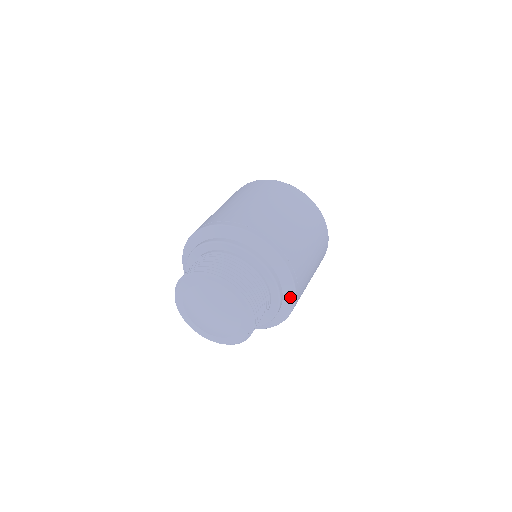
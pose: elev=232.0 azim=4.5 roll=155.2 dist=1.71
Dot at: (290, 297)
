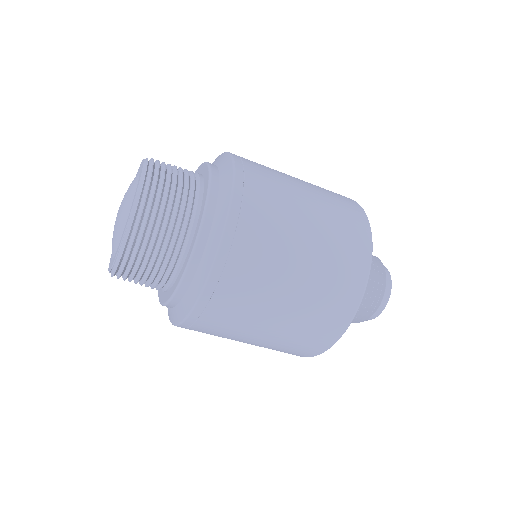
Dot at: (216, 238)
